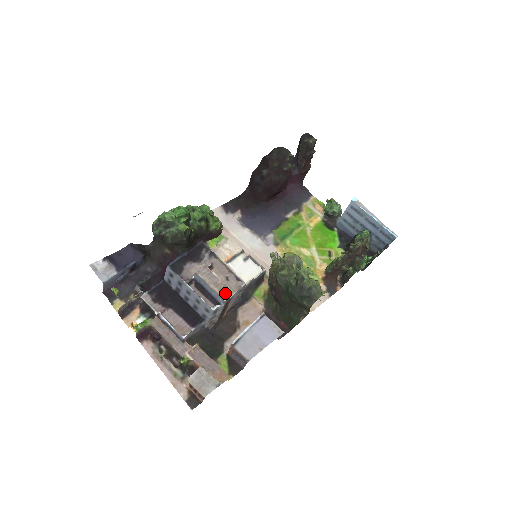
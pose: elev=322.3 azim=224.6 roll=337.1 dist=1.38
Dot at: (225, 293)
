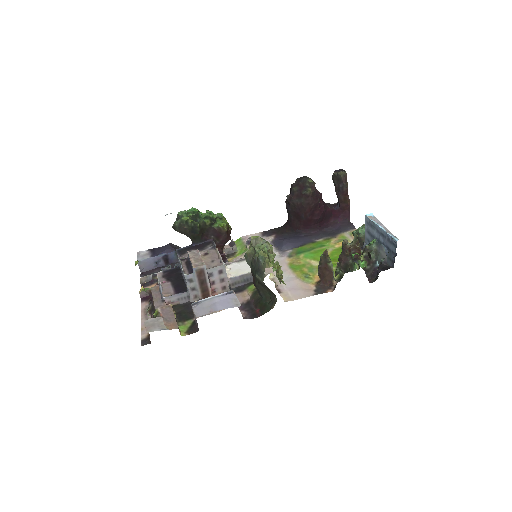
Dot at: (198, 264)
